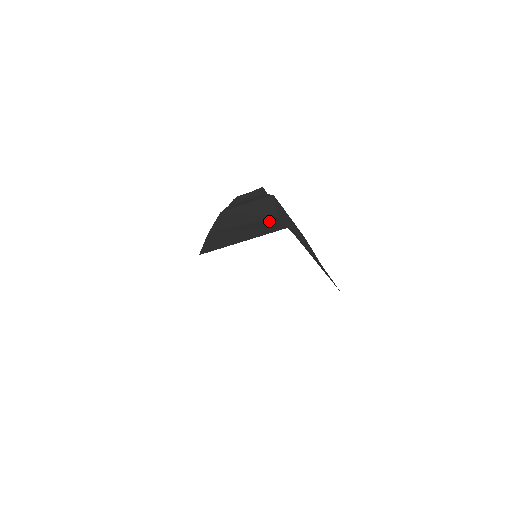
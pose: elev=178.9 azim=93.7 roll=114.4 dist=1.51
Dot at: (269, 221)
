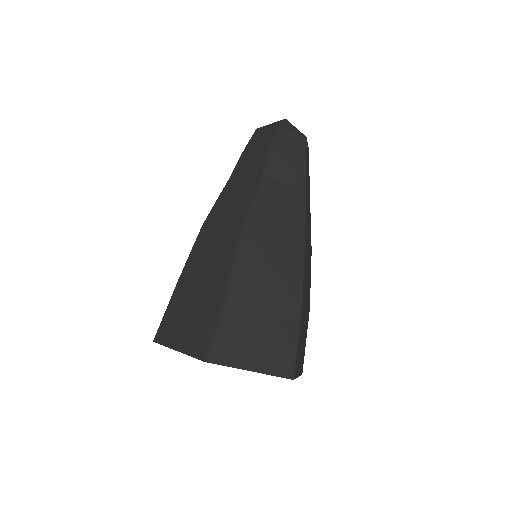
Dot at: (213, 307)
